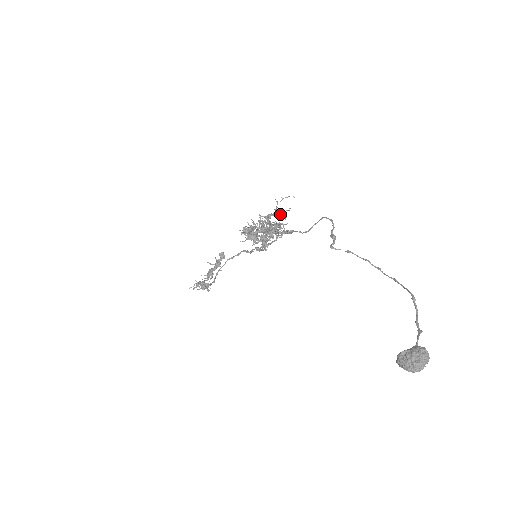
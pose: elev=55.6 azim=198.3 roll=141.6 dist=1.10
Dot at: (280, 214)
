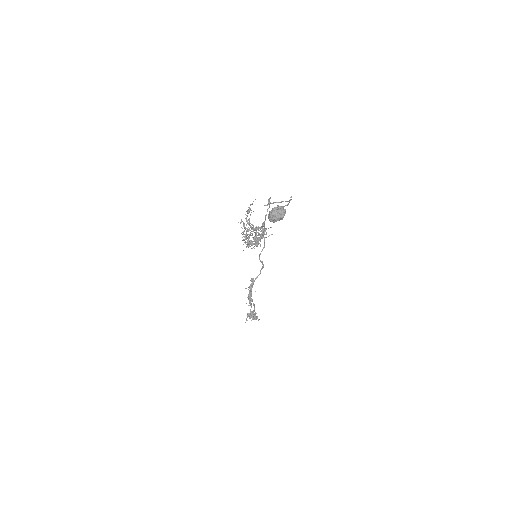
Dot at: (248, 210)
